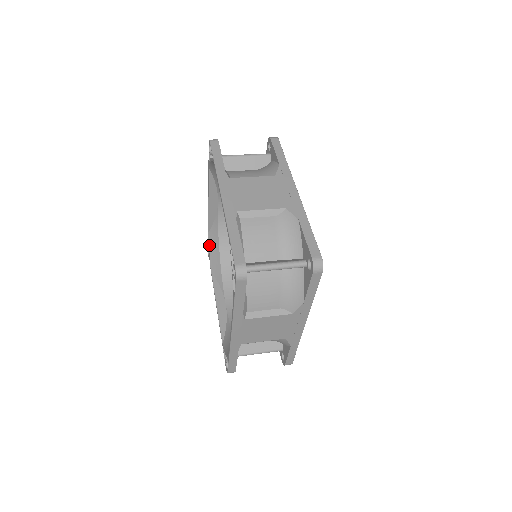
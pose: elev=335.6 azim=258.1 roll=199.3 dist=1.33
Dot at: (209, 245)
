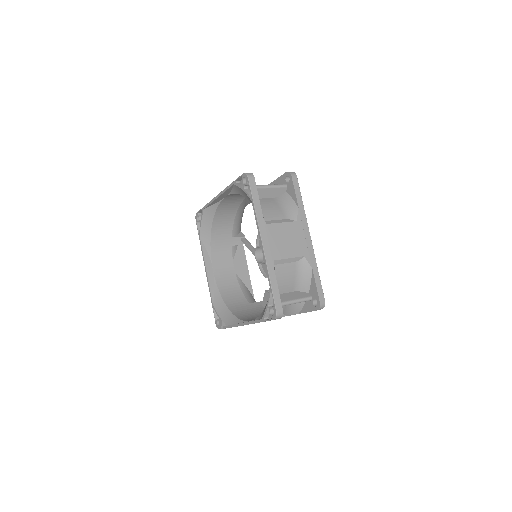
Dot at: (217, 312)
